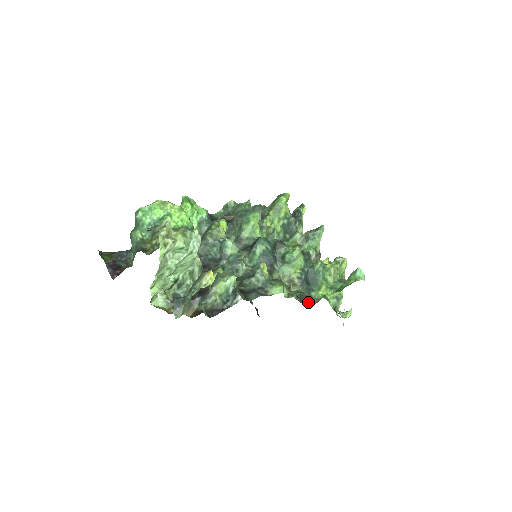
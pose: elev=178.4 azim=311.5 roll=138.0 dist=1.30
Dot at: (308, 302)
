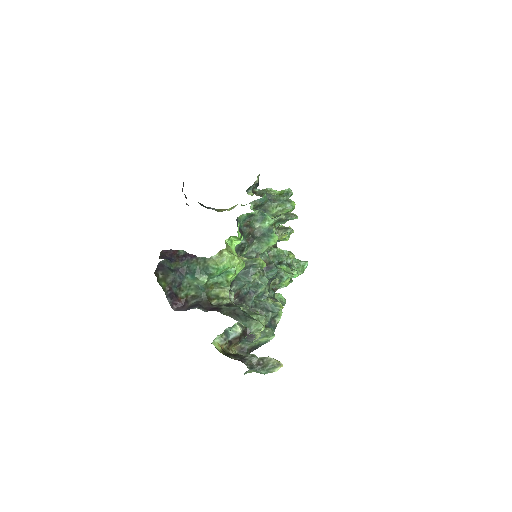
Dot at: (273, 286)
